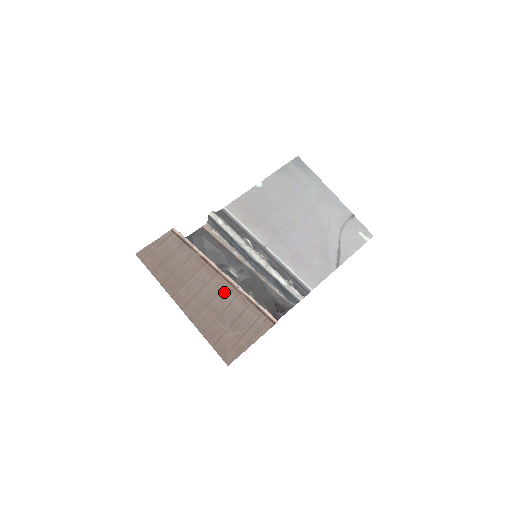
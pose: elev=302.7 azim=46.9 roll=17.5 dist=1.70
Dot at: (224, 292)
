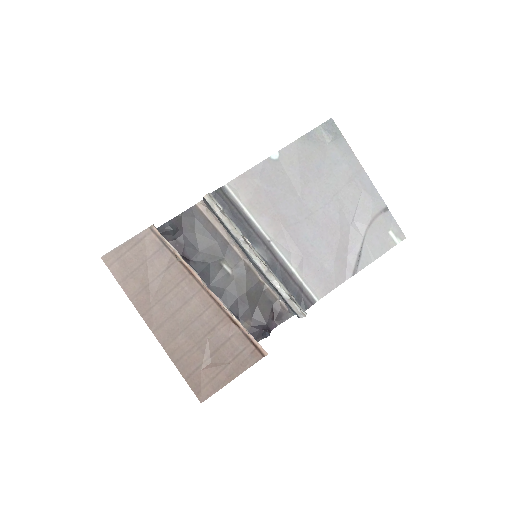
Dot at: (207, 314)
